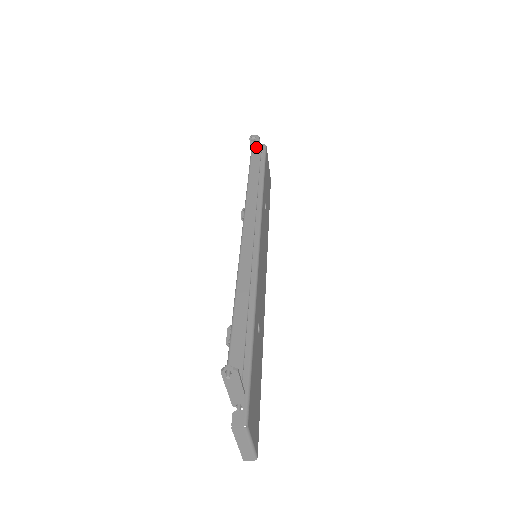
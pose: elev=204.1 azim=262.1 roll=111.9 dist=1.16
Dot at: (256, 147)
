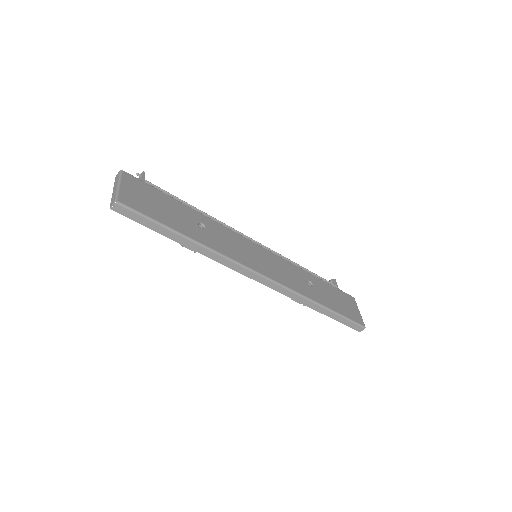
Dot at: occluded
